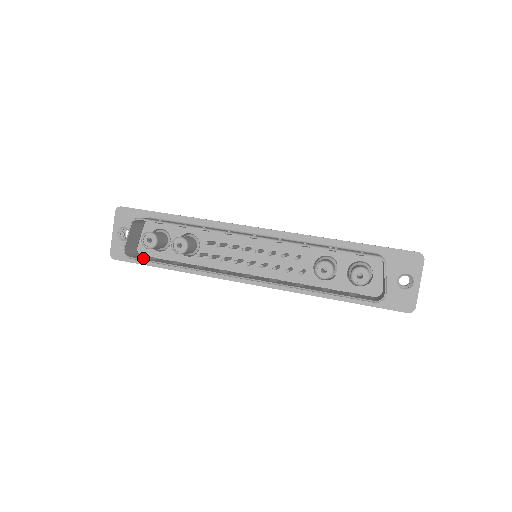
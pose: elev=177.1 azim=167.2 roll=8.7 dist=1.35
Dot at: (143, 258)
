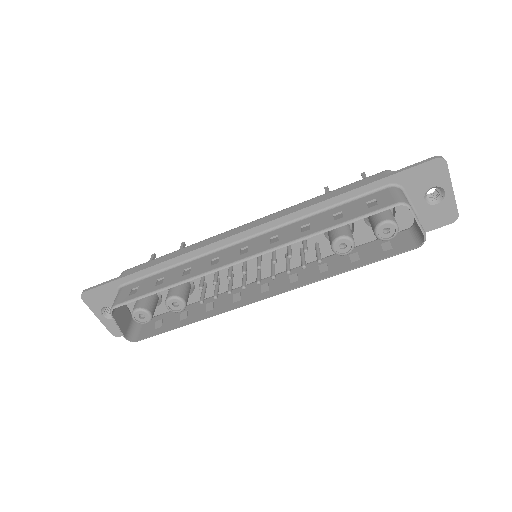
Dot at: (149, 332)
